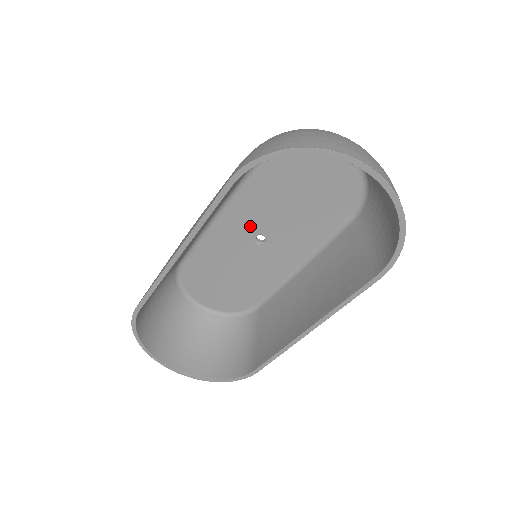
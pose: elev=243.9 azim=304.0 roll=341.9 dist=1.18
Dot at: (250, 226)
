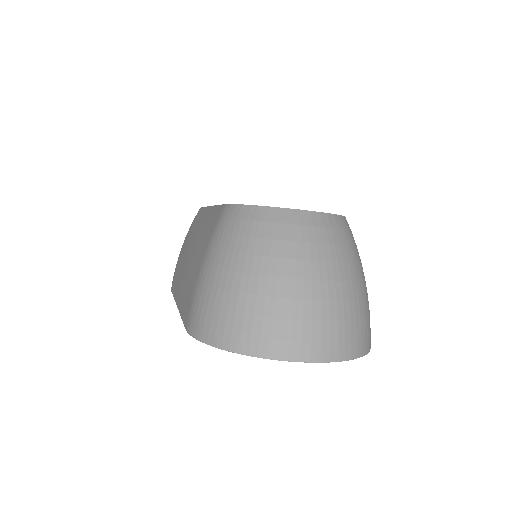
Dot at: occluded
